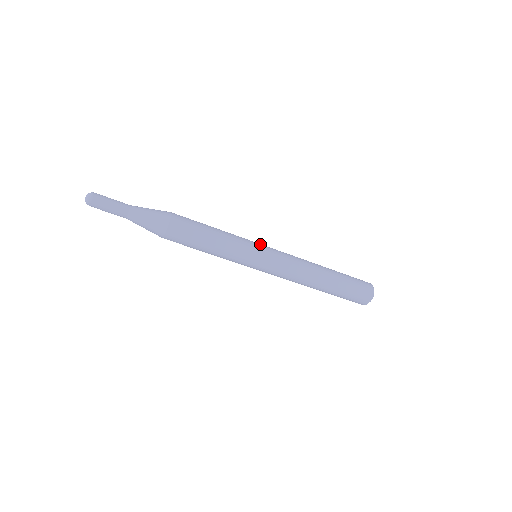
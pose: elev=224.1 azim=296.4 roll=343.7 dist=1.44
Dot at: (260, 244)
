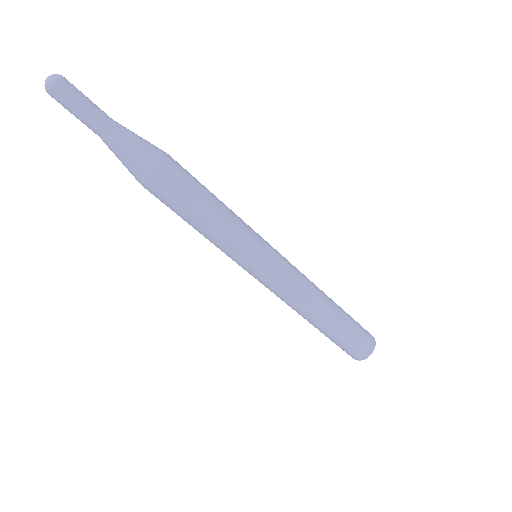
Dot at: (267, 242)
